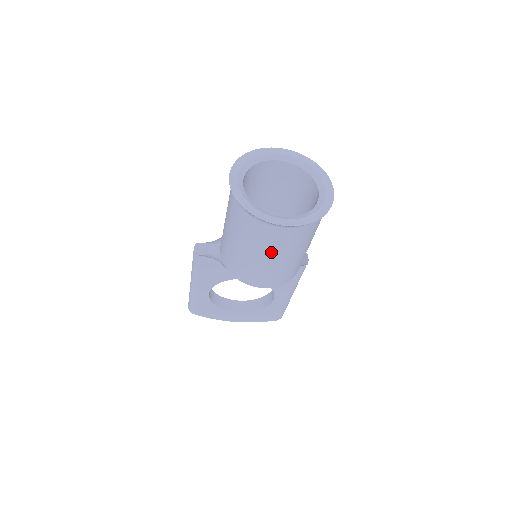
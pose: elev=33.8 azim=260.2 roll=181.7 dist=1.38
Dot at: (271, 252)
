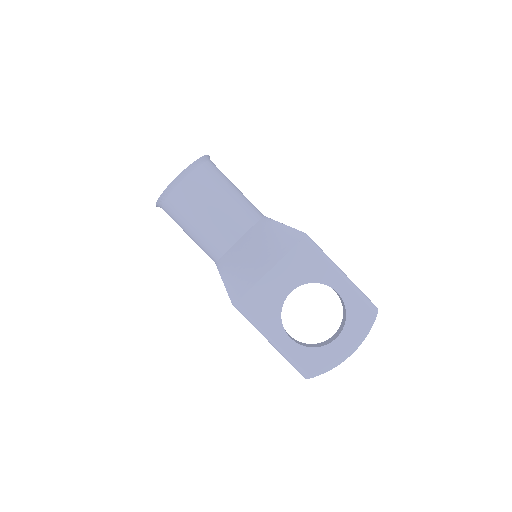
Dot at: (201, 204)
